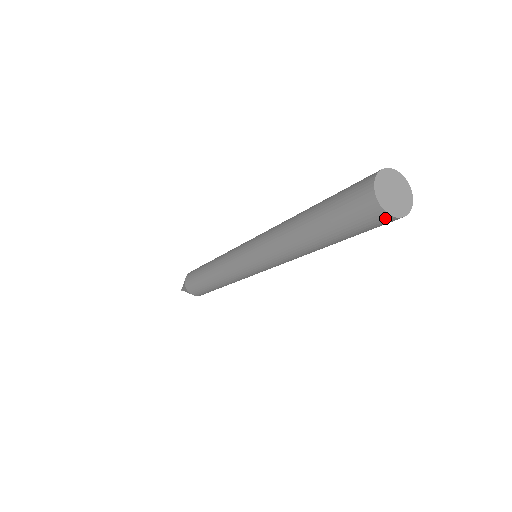
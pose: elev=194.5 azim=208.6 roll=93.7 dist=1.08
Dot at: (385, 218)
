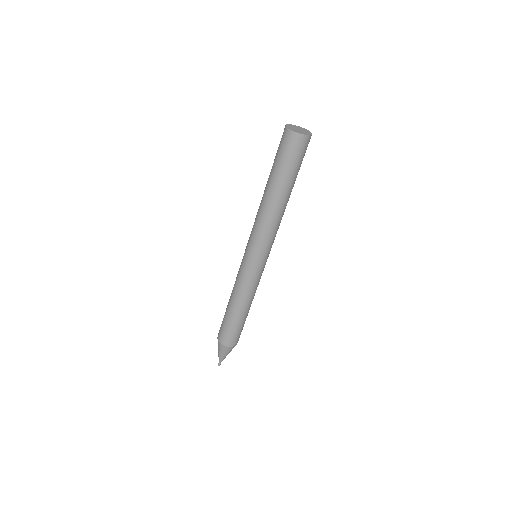
Dot at: (300, 139)
